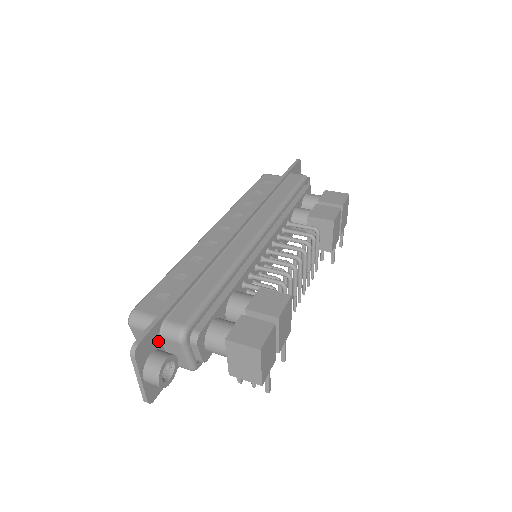
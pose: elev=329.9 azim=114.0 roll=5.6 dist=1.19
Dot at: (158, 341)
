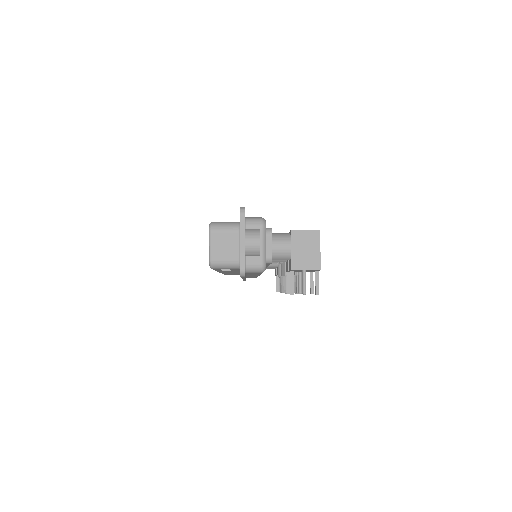
Dot at: (245, 228)
